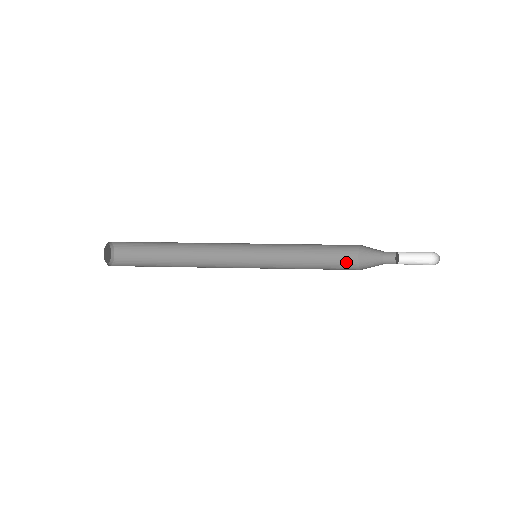
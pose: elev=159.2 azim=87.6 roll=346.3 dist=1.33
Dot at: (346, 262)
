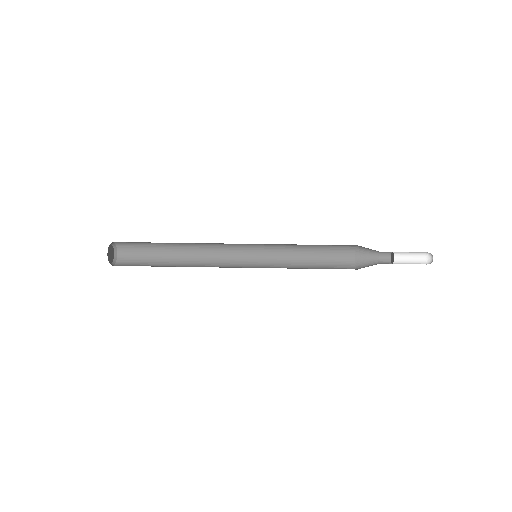
Dot at: (343, 259)
